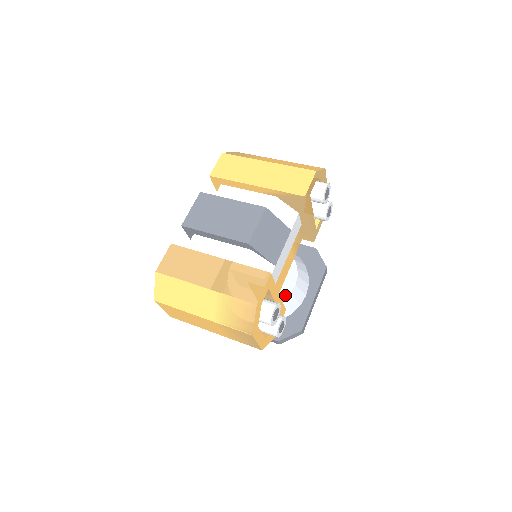
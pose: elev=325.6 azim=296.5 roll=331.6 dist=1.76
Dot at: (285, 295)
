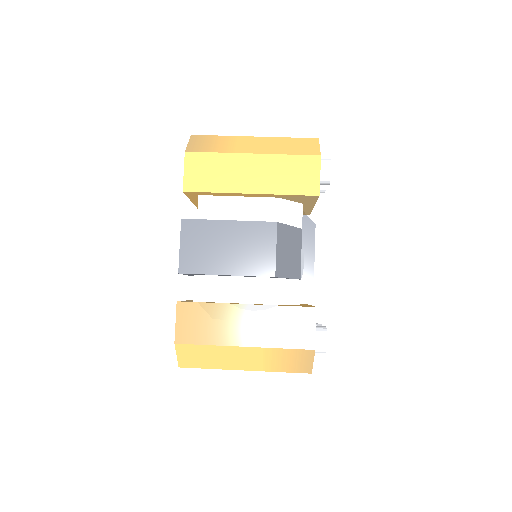
Dot at: occluded
